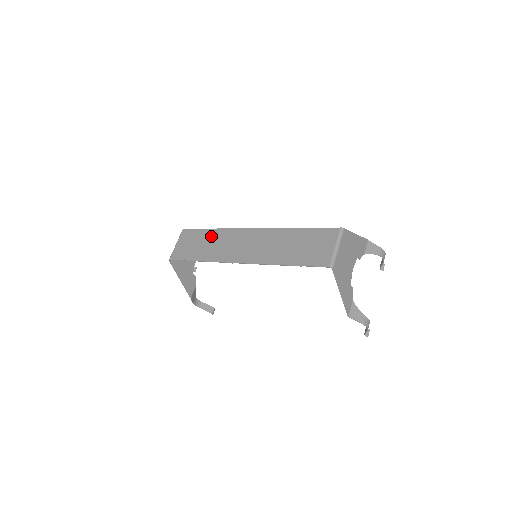
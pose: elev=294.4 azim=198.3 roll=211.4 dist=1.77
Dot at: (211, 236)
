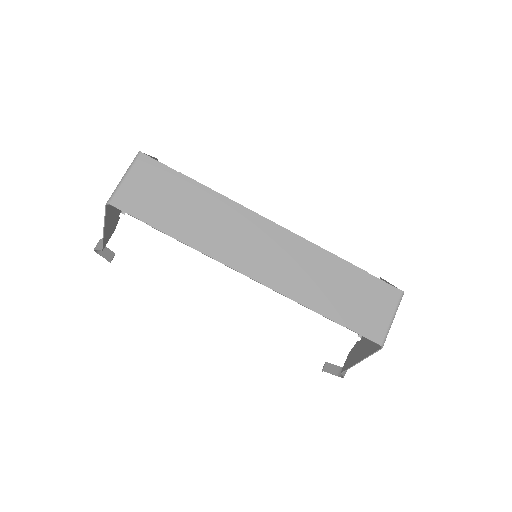
Dot at: (200, 199)
